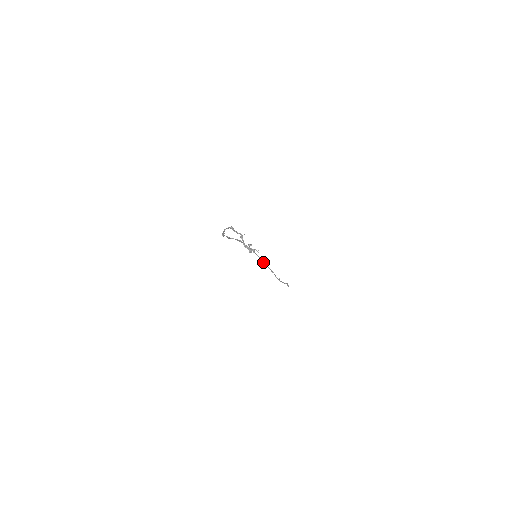
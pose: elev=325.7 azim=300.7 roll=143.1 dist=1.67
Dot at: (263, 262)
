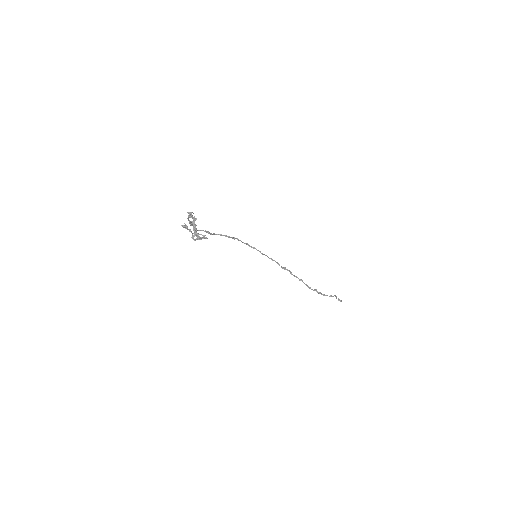
Dot at: (281, 267)
